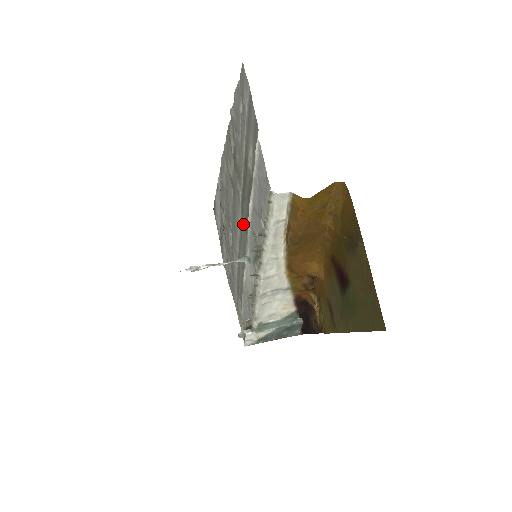
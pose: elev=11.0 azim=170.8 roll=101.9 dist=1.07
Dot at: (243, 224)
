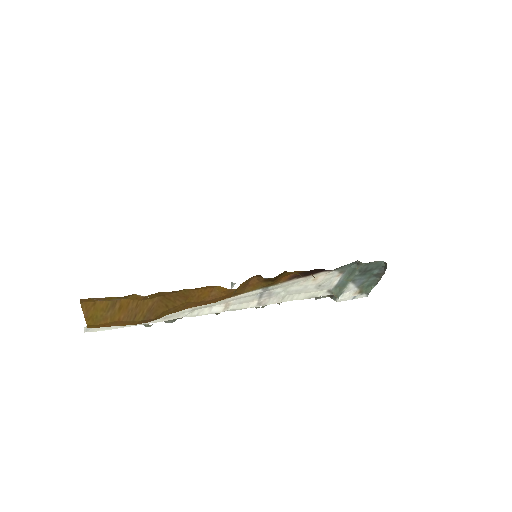
Dot at: occluded
